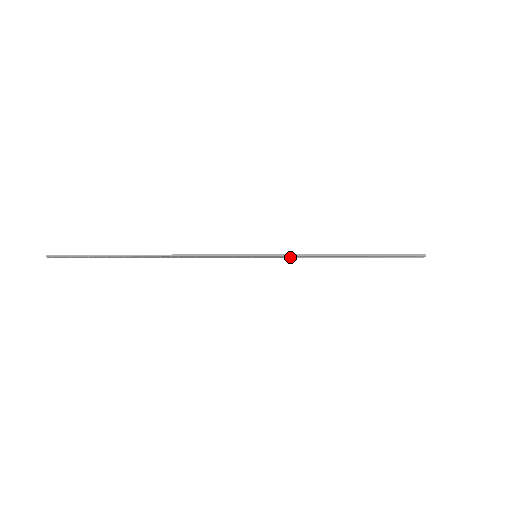
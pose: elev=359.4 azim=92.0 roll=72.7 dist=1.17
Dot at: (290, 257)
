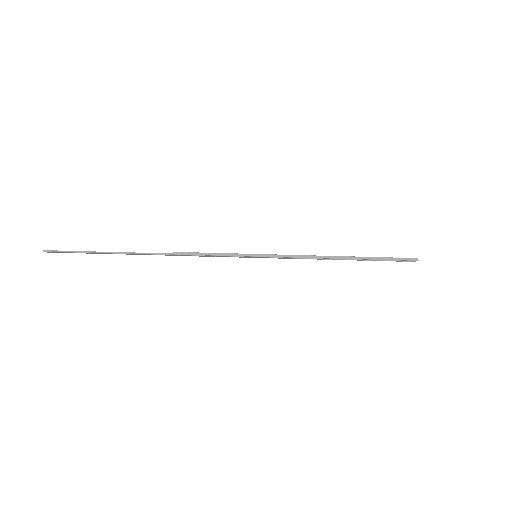
Dot at: (289, 258)
